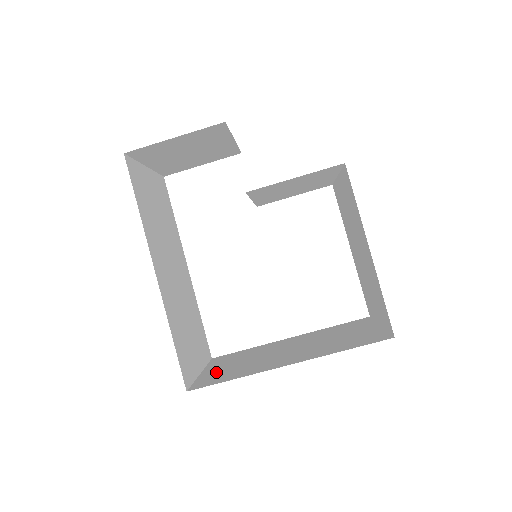
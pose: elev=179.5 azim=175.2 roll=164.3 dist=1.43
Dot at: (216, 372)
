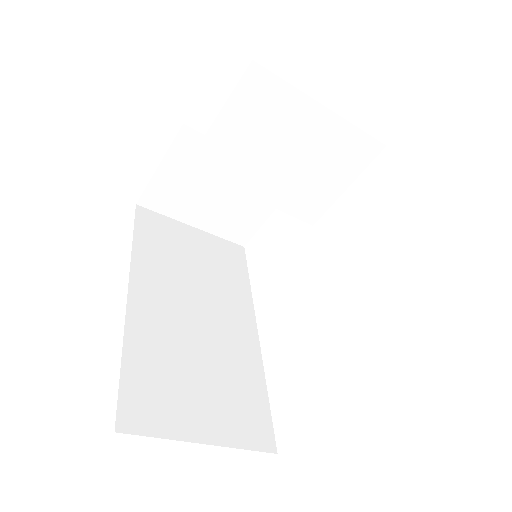
Dot at: occluded
